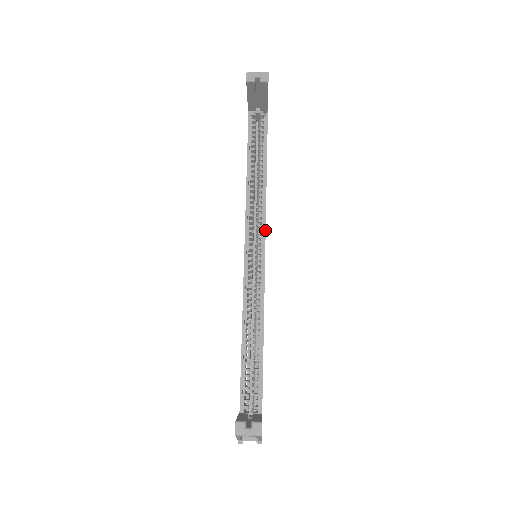
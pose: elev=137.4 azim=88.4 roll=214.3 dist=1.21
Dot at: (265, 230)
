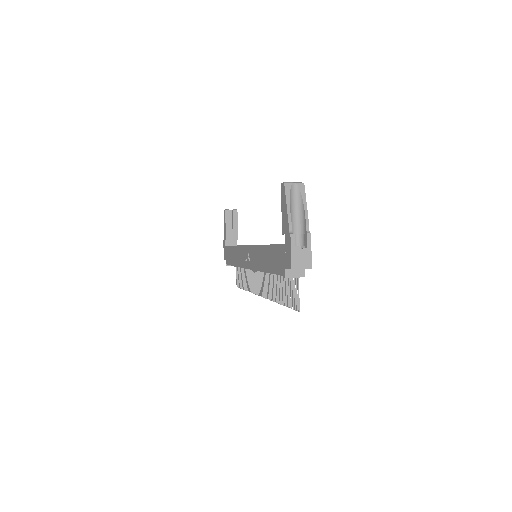
Dot at: occluded
